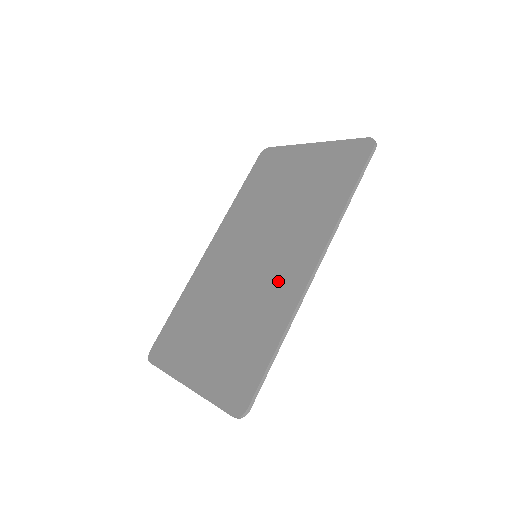
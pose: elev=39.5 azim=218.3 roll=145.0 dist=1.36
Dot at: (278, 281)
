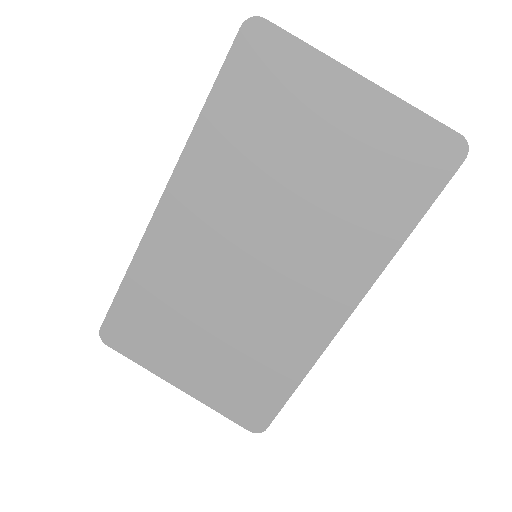
Dot at: (297, 312)
